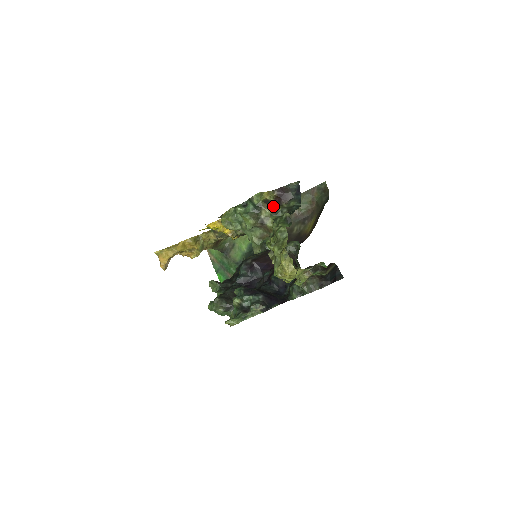
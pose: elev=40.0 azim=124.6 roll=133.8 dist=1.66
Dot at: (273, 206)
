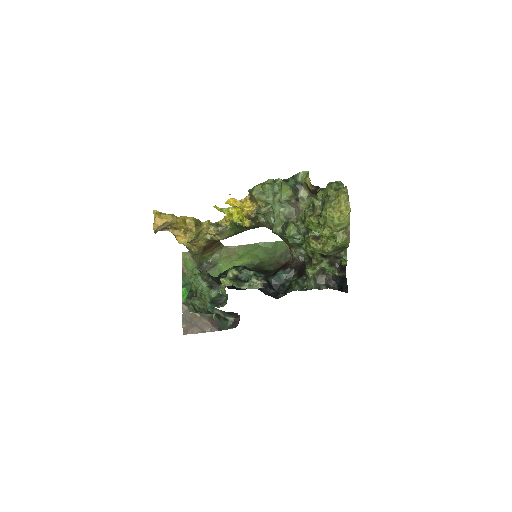
Dot at: (311, 193)
